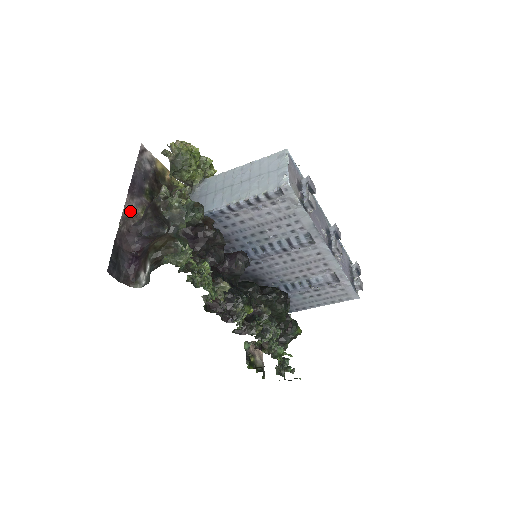
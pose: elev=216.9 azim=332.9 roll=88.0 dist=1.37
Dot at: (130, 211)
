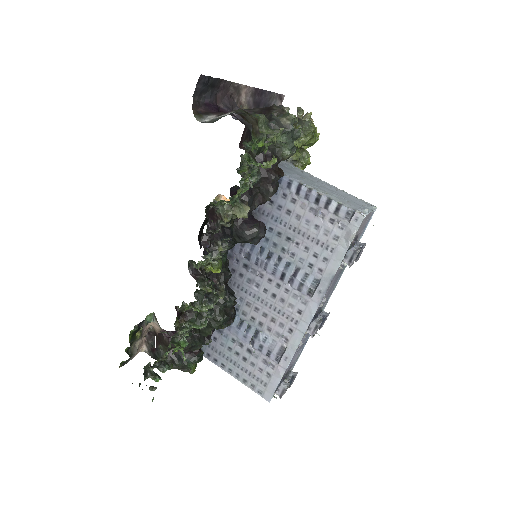
Dot at: (243, 95)
